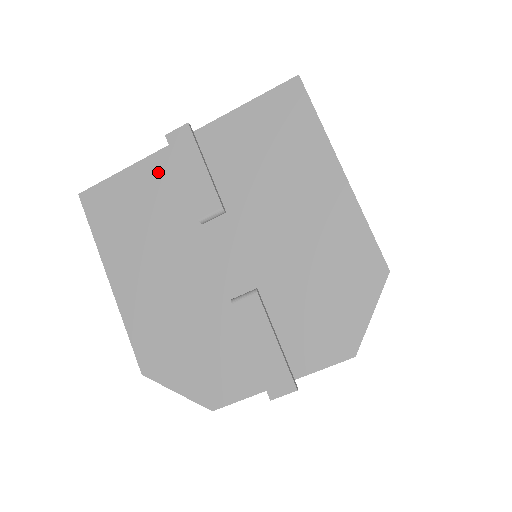
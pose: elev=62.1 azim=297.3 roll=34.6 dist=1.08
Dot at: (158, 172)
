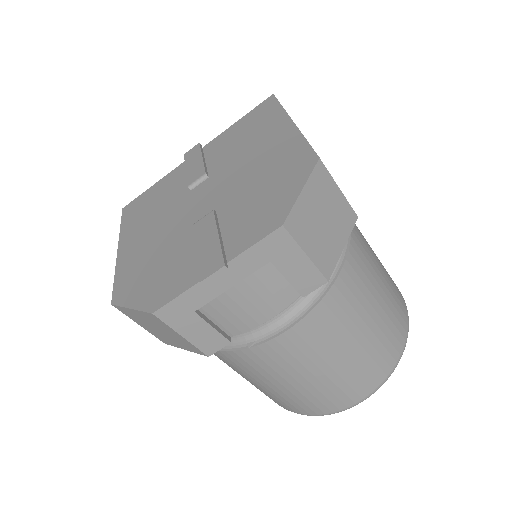
Dot at: (174, 176)
